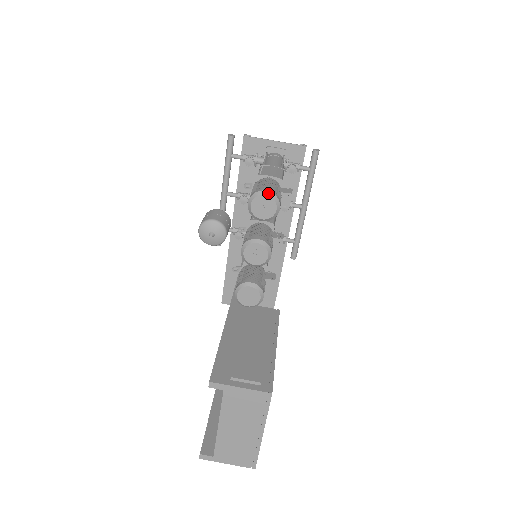
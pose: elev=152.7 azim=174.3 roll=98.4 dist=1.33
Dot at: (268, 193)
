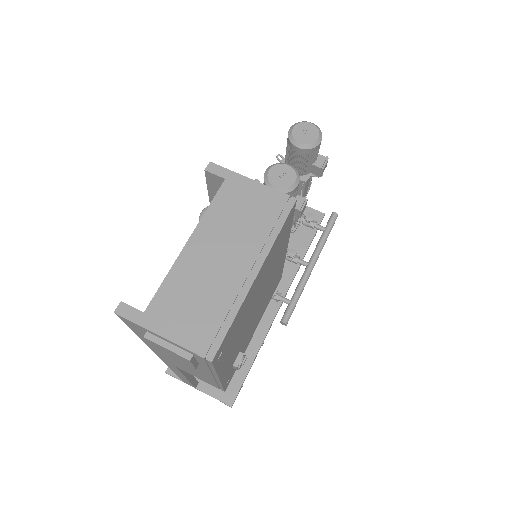
Dot at: (313, 124)
